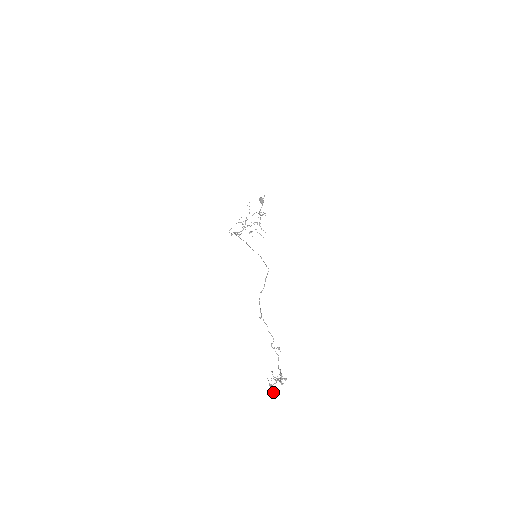
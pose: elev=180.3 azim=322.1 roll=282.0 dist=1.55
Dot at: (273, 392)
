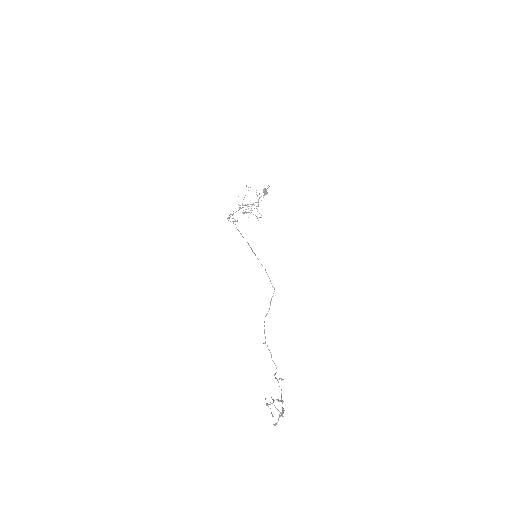
Dot at: (275, 425)
